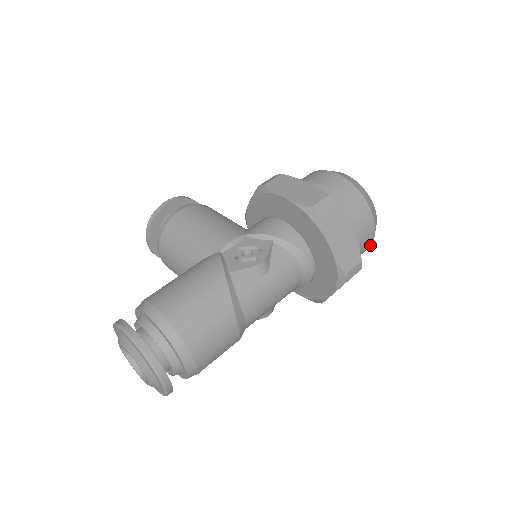
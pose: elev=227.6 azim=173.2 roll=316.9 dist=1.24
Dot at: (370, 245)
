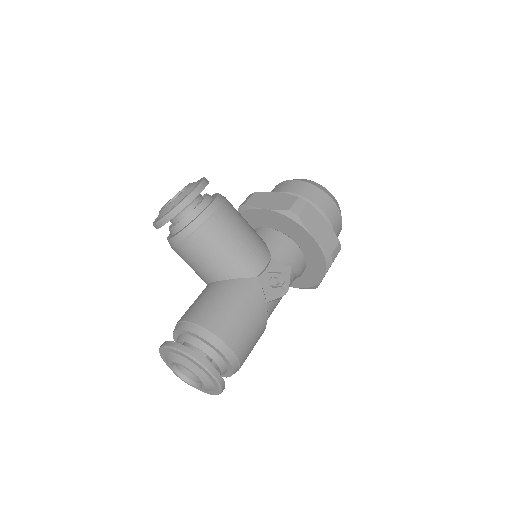
Dot at: occluded
